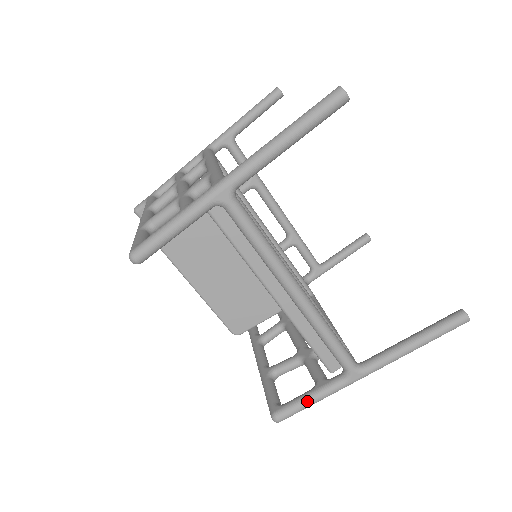
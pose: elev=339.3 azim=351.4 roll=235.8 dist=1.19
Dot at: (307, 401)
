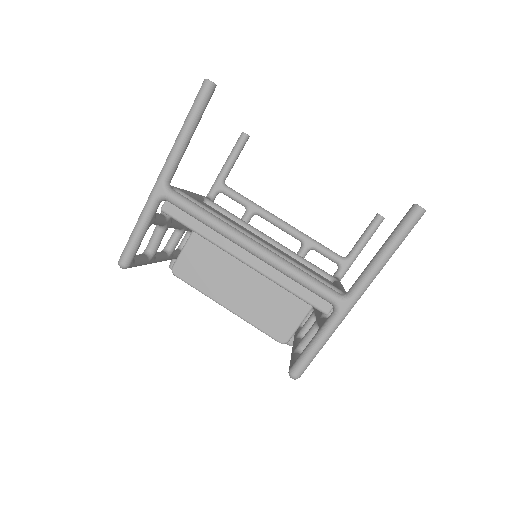
Dot at: (311, 347)
